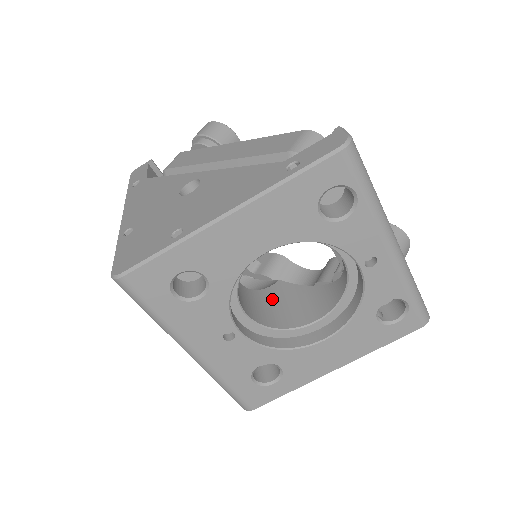
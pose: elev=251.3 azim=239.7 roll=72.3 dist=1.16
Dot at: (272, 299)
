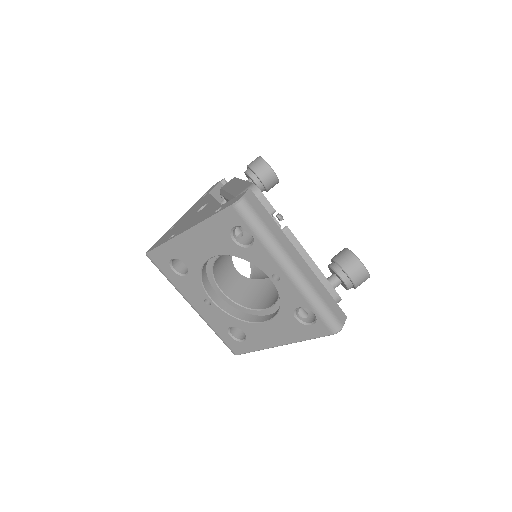
Dot at: (258, 287)
